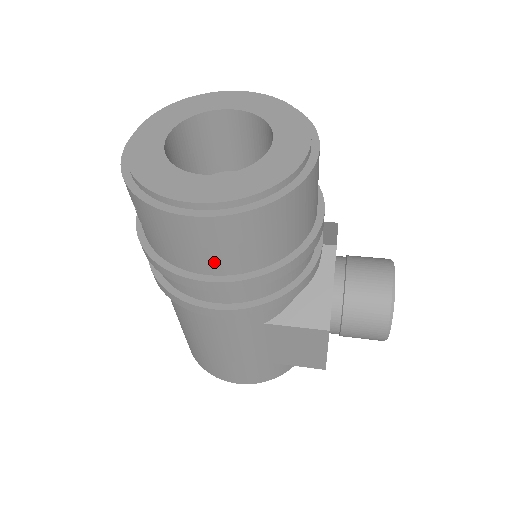
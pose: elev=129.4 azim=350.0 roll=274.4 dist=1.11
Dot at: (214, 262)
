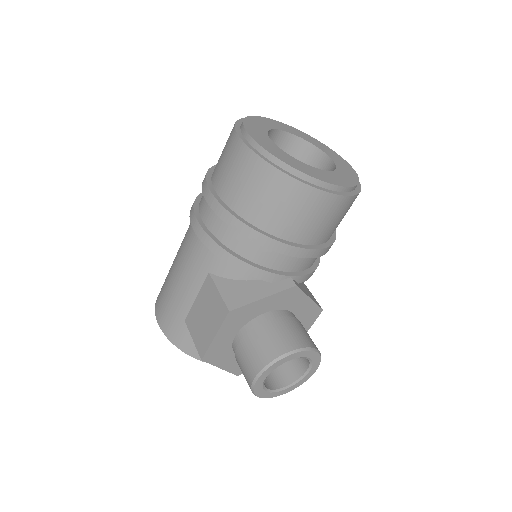
Dot at: (225, 184)
